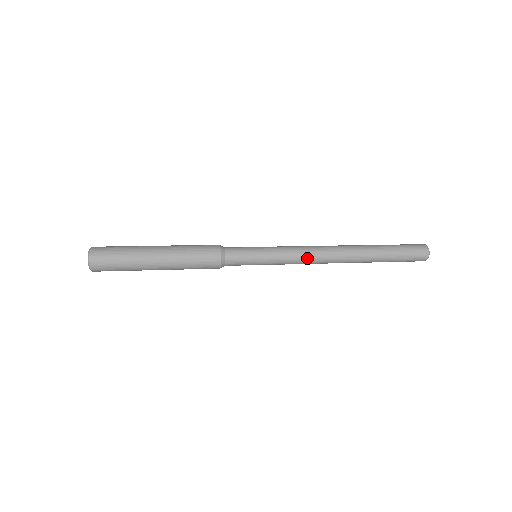
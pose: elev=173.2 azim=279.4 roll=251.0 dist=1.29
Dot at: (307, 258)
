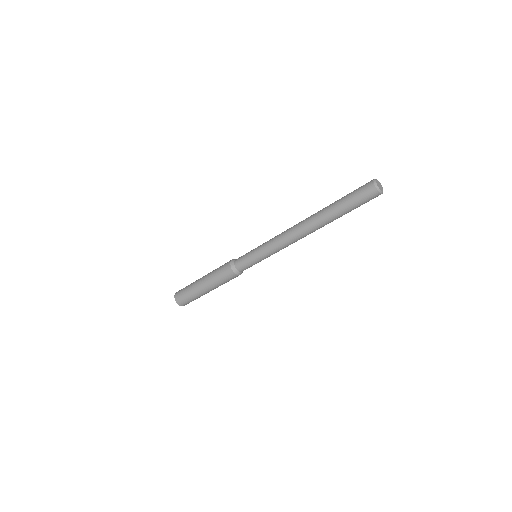
Dot at: (284, 244)
